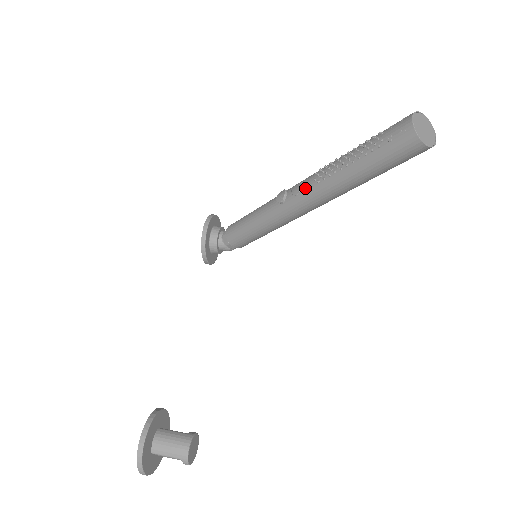
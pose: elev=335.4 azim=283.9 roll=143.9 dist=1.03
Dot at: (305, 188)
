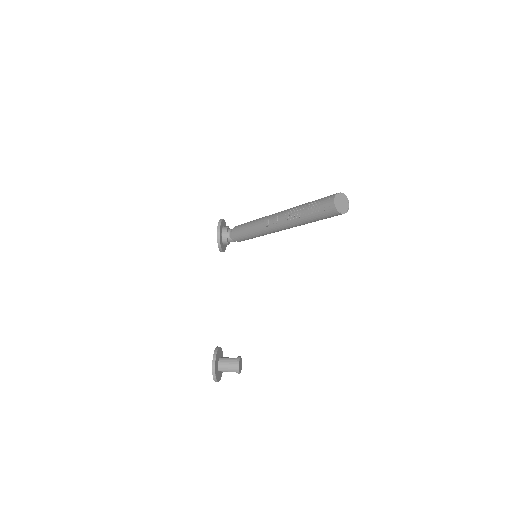
Dot at: (280, 222)
